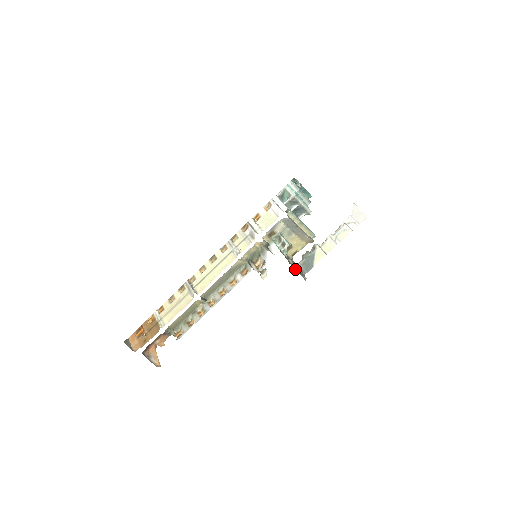
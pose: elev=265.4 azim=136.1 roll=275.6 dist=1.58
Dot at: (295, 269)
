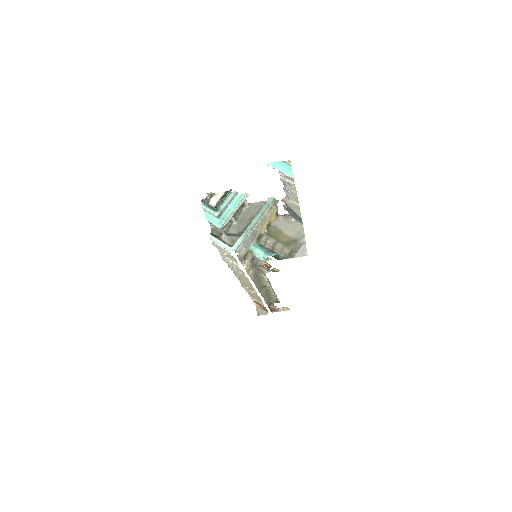
Dot at: (290, 257)
